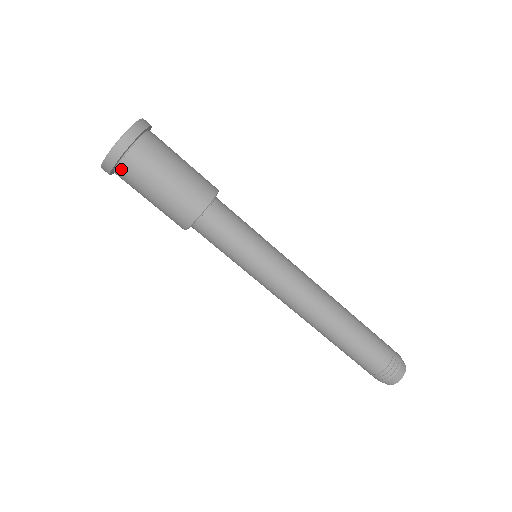
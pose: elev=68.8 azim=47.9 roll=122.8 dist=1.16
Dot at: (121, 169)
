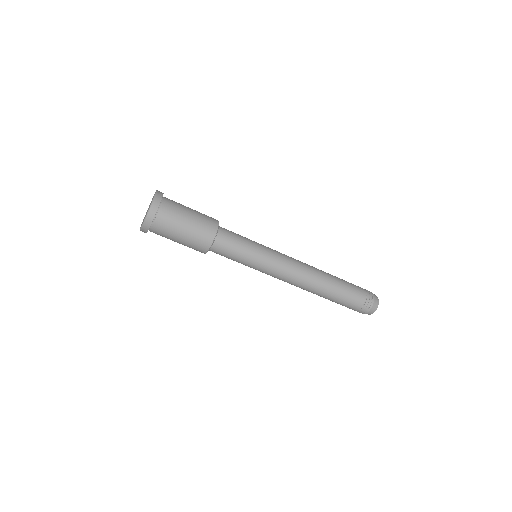
Dot at: occluded
